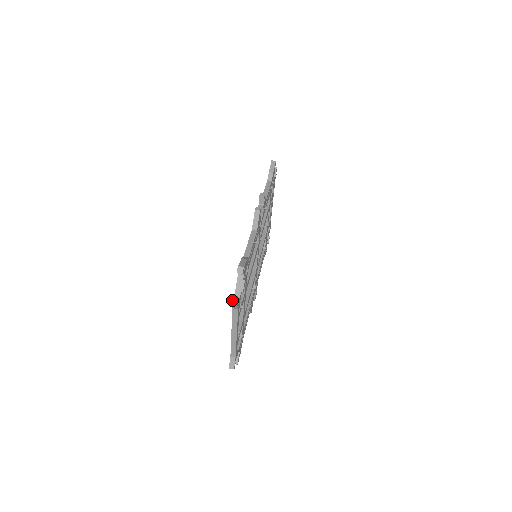
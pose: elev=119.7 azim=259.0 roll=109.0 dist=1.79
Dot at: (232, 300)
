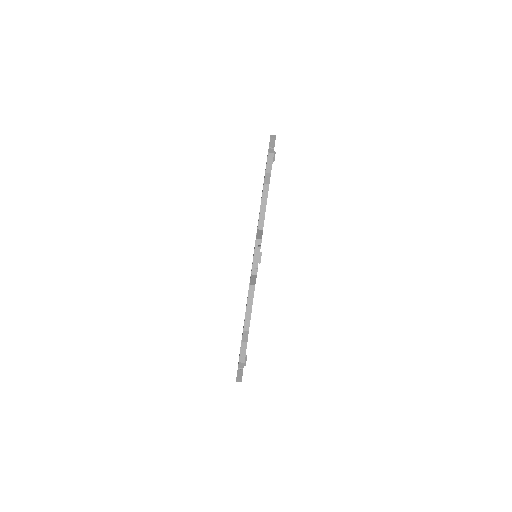
Dot at: (236, 380)
